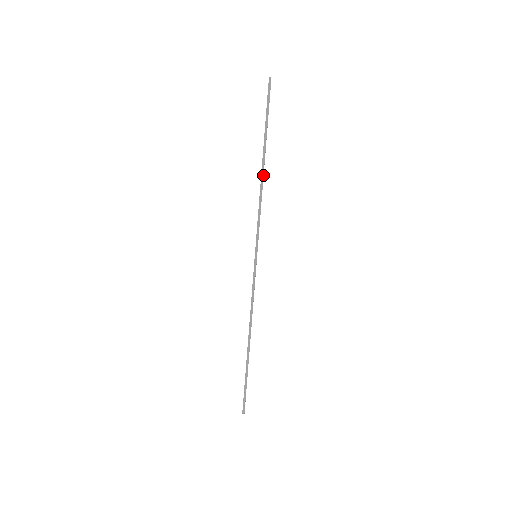
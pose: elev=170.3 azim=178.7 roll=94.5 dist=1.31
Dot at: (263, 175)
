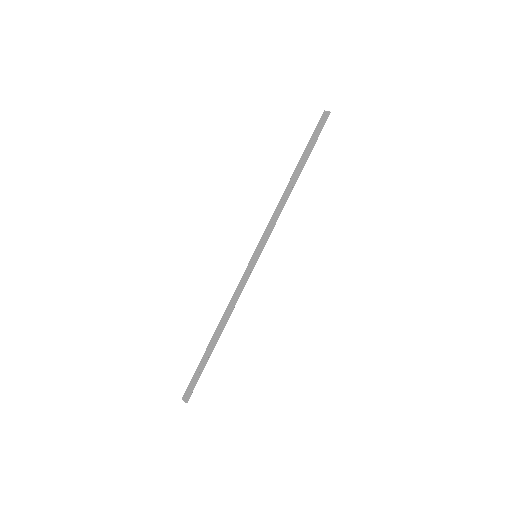
Dot at: occluded
